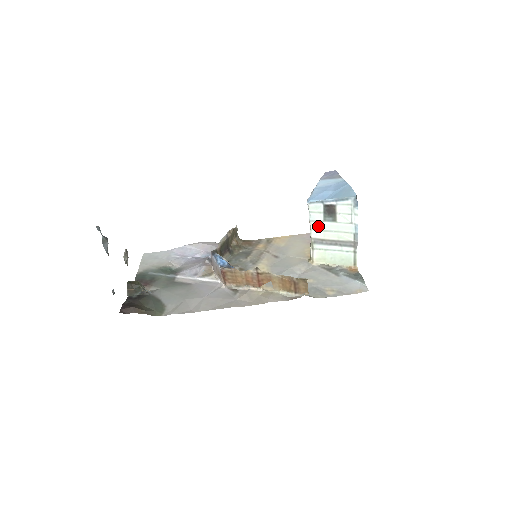
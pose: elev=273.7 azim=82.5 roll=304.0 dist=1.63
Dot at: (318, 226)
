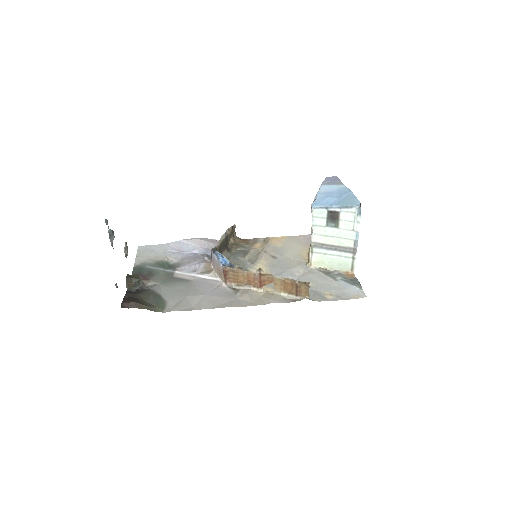
Dot at: (320, 231)
